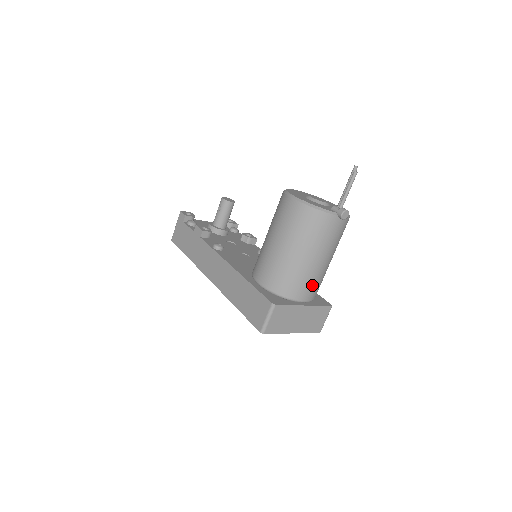
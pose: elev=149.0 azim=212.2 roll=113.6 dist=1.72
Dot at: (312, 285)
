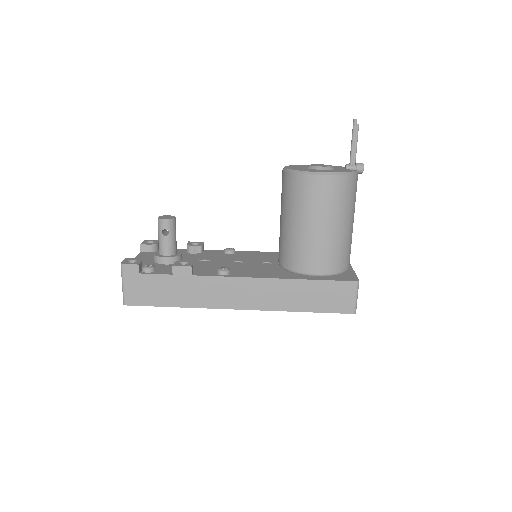
Dot at: occluded
